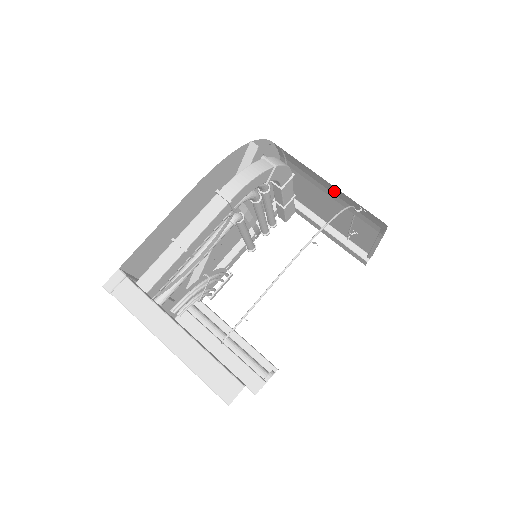
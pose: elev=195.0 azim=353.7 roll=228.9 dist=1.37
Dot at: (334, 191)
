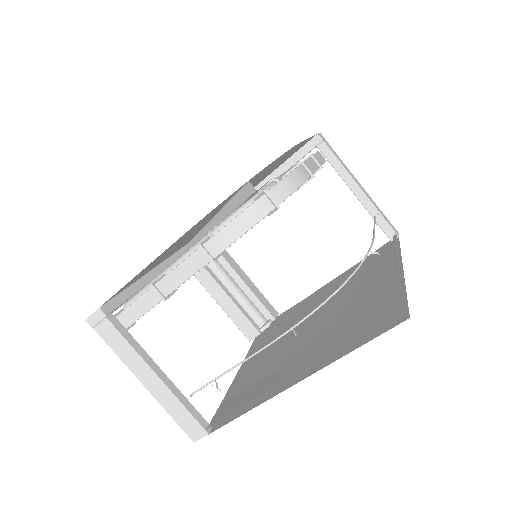
Dot at: occluded
